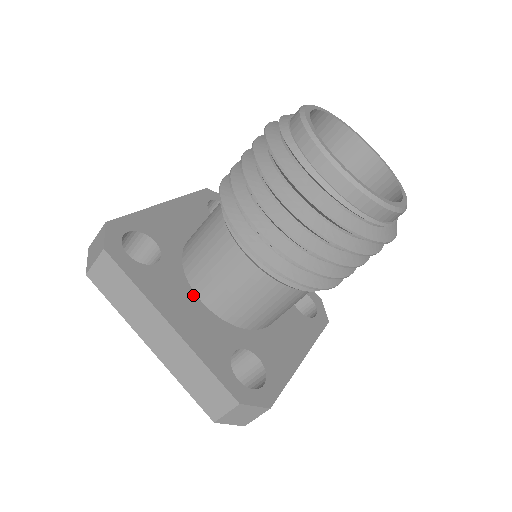
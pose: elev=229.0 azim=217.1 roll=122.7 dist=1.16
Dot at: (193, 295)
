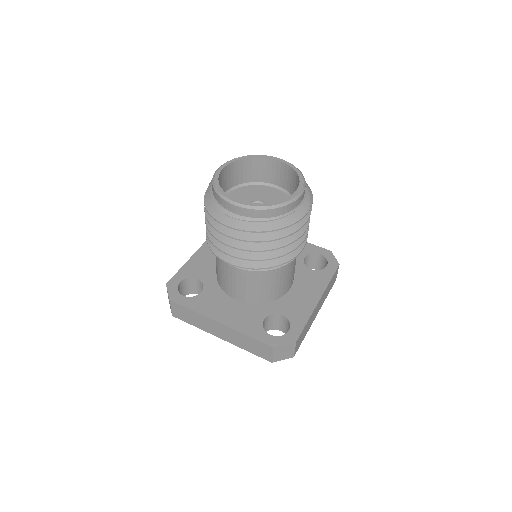
Dot at: (229, 299)
